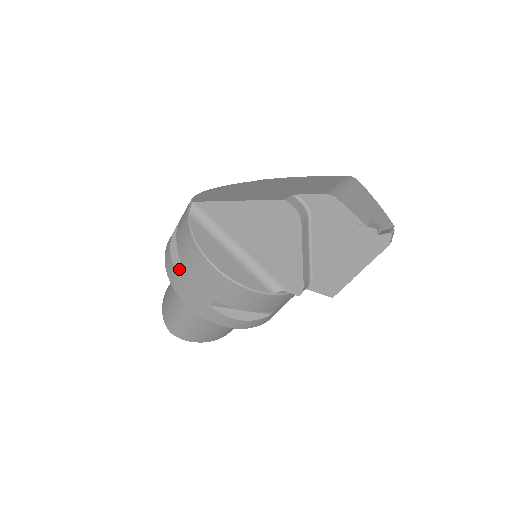
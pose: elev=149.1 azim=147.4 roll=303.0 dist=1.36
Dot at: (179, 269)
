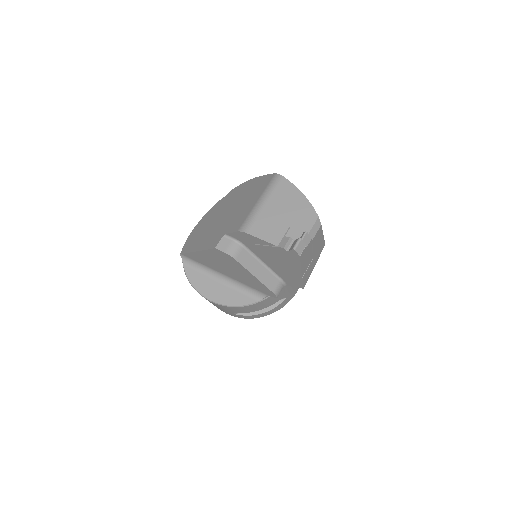
Dot at: occluded
